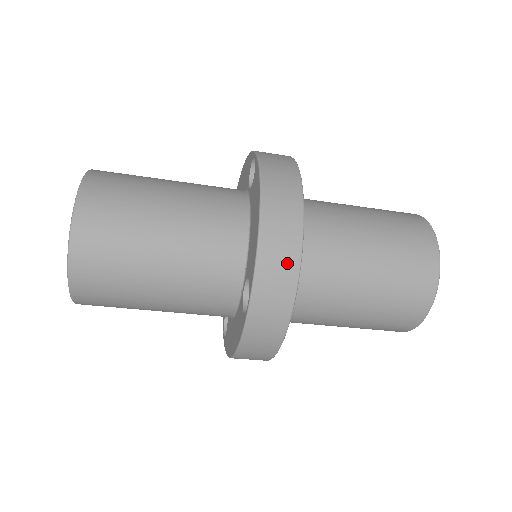
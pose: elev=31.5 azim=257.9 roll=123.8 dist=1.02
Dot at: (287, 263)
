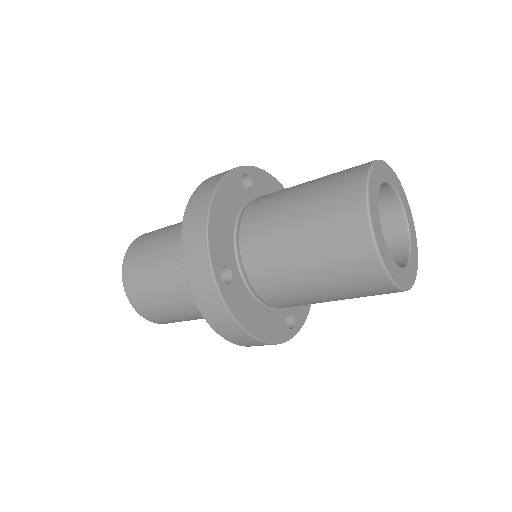
Dot at: (199, 242)
